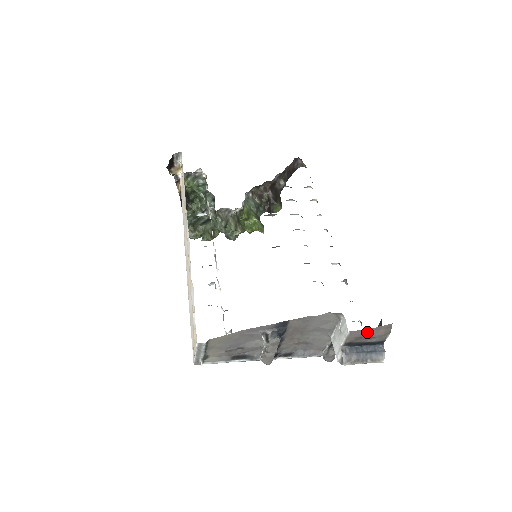
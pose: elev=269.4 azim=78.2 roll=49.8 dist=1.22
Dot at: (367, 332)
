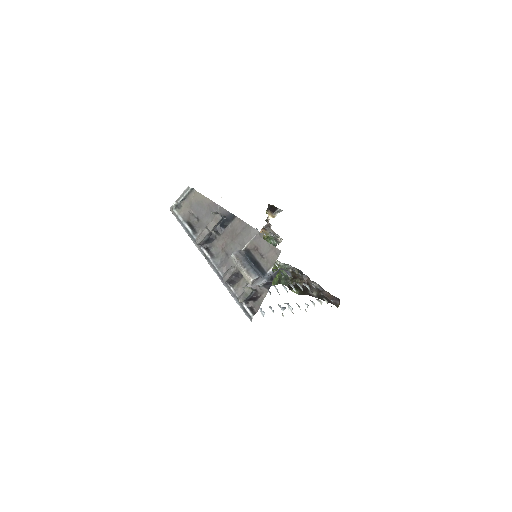
Dot at: (264, 246)
